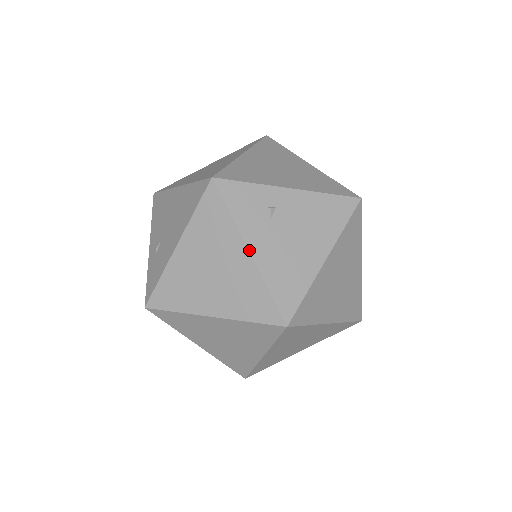
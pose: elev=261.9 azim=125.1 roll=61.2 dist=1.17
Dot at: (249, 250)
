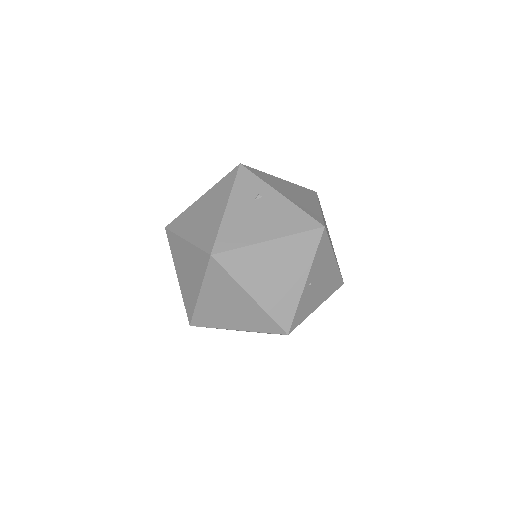
Dot at: (227, 206)
